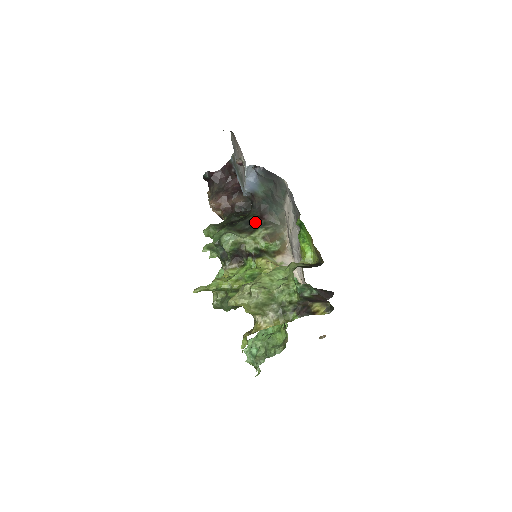
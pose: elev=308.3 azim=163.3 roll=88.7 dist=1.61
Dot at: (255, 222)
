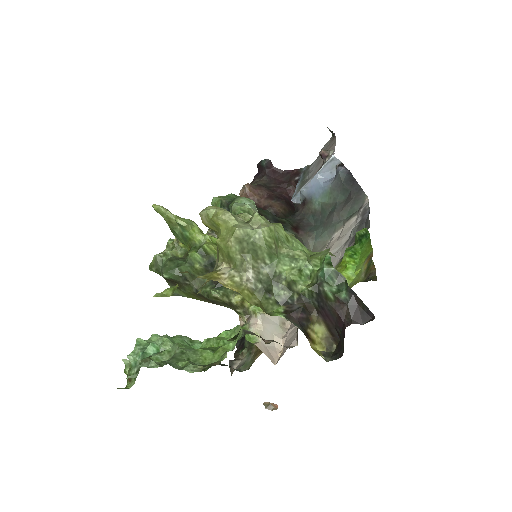
Dot at: (285, 226)
